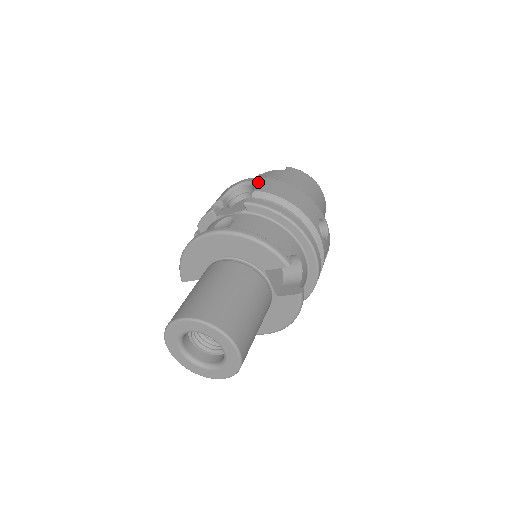
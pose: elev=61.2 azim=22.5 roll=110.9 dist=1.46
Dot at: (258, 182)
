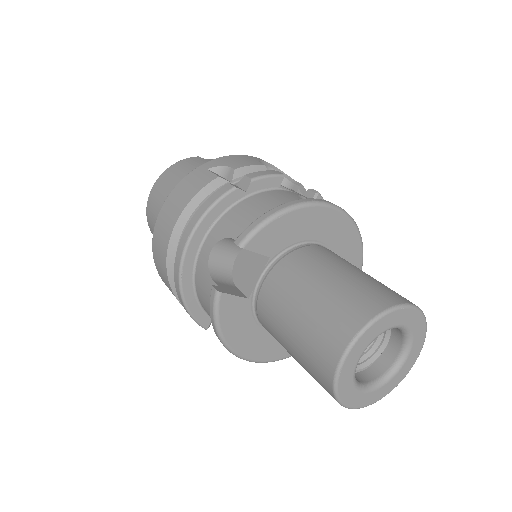
Dot at: occluded
